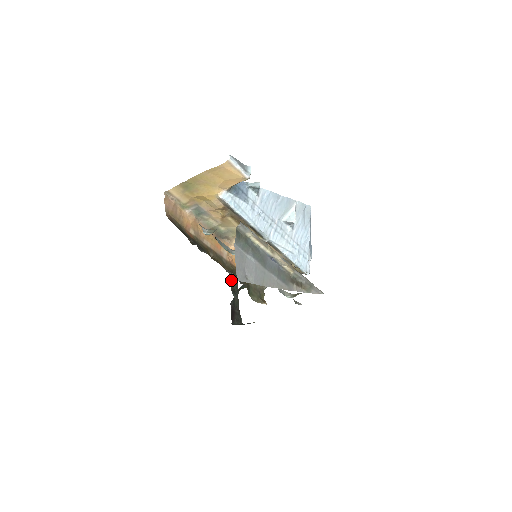
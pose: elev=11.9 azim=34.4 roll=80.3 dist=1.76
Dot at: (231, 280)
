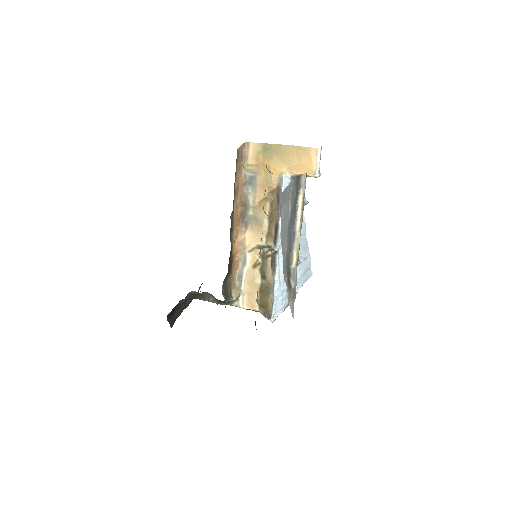
Dot at: (191, 292)
